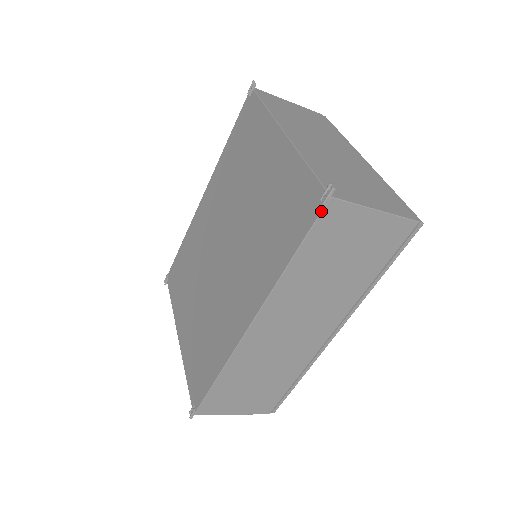
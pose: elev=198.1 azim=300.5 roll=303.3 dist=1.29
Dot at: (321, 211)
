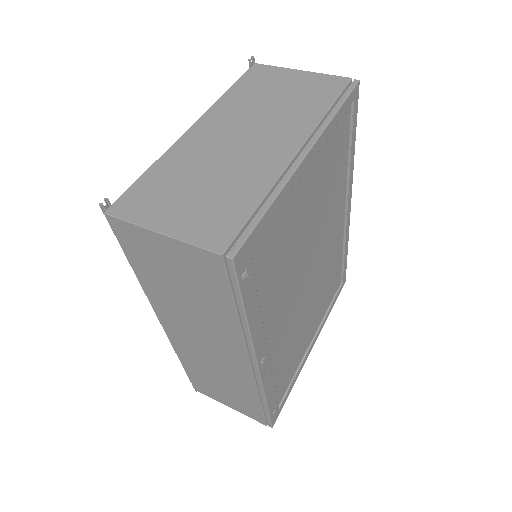
Dot at: (111, 226)
